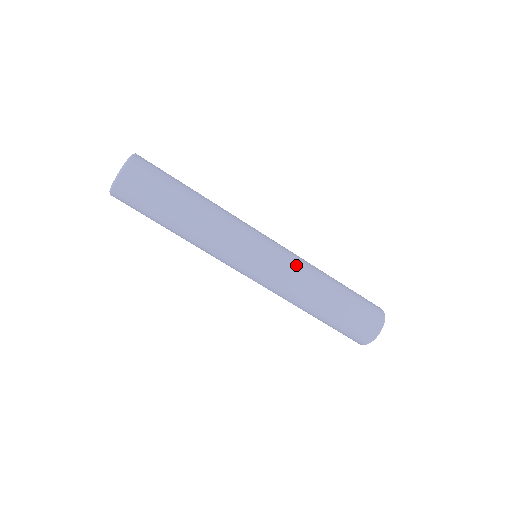
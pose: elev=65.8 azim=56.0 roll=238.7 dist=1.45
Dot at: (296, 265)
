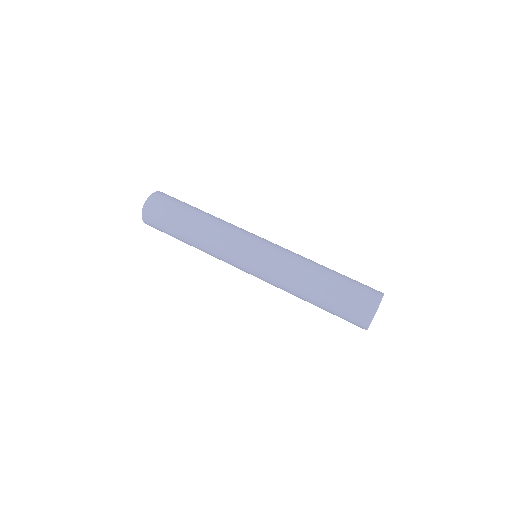
Dot at: (289, 251)
